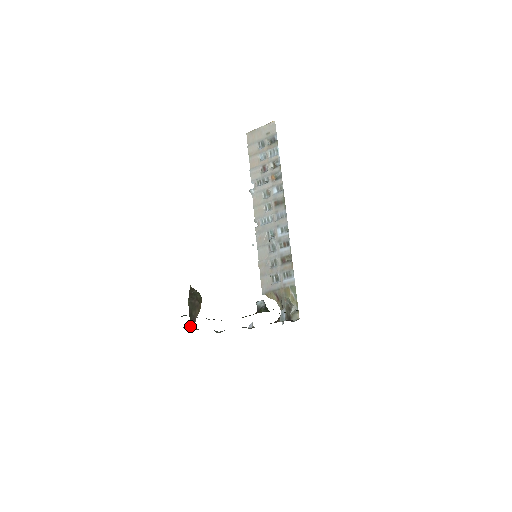
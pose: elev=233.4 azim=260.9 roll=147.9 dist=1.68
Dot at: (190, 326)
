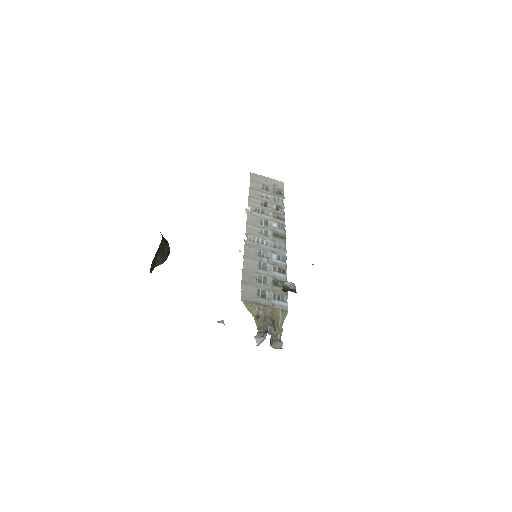
Dot at: occluded
